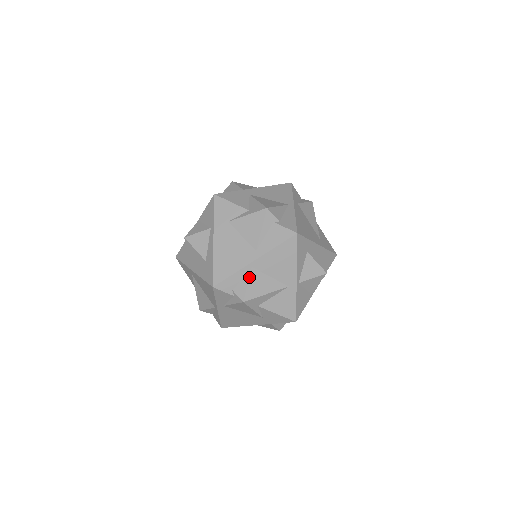
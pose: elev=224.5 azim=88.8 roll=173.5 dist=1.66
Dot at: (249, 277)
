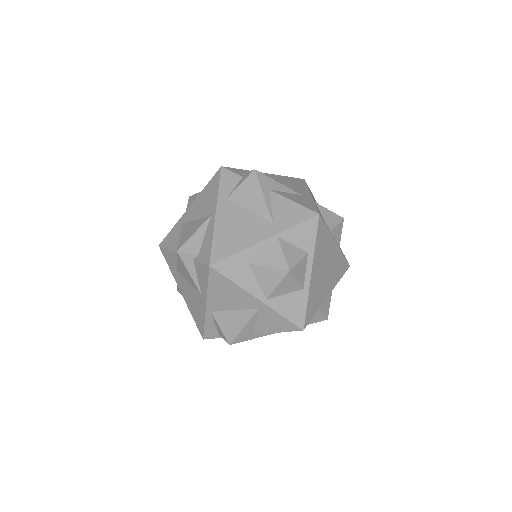
Dot at: (216, 322)
